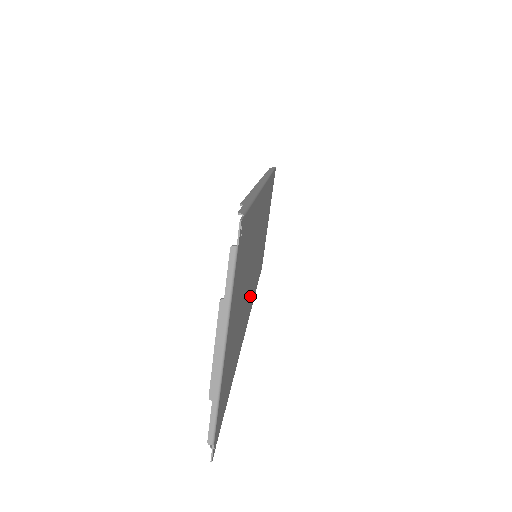
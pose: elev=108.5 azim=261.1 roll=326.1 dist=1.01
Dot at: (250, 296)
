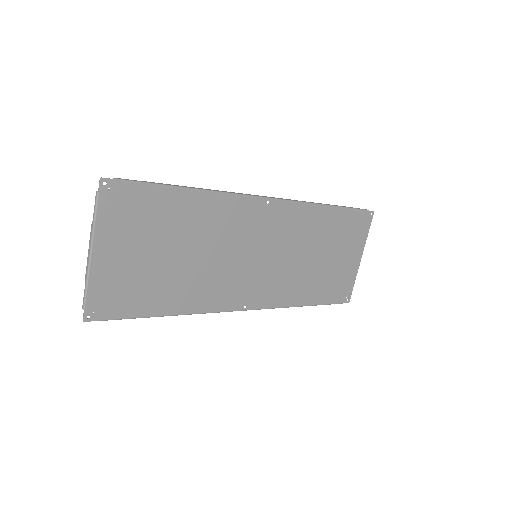
Dot at: (241, 284)
